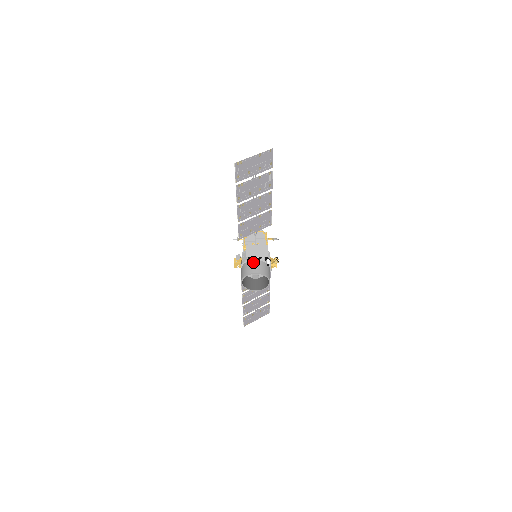
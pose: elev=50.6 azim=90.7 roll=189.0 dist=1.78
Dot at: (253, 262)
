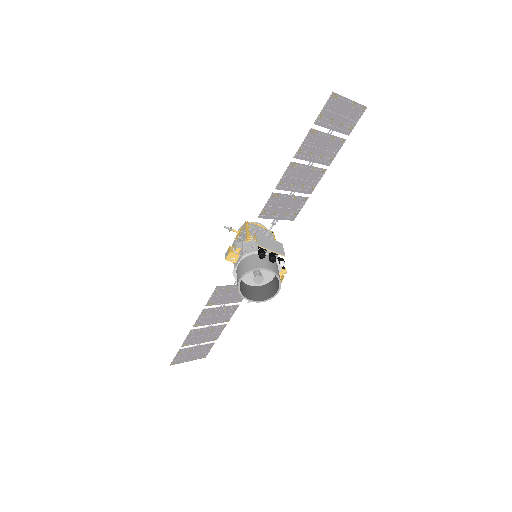
Dot at: (265, 256)
